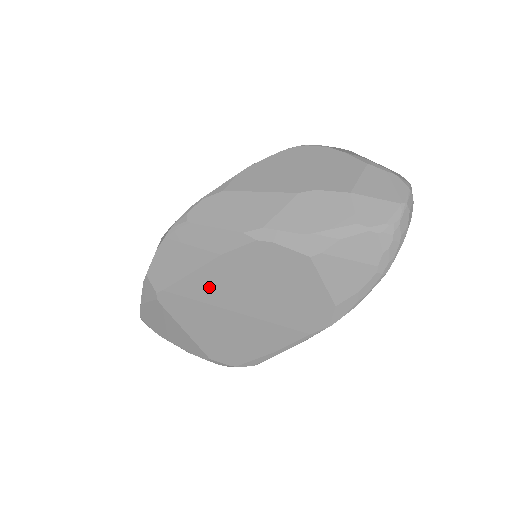
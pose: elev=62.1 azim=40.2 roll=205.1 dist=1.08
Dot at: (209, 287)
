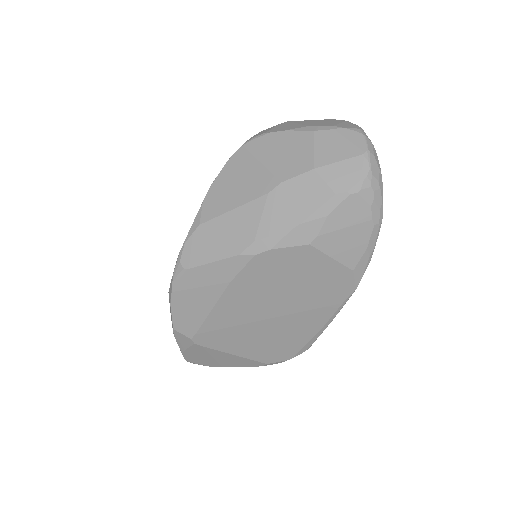
Dot at: (234, 312)
